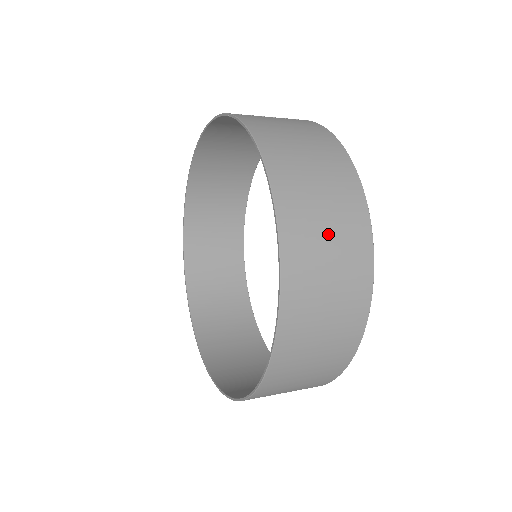
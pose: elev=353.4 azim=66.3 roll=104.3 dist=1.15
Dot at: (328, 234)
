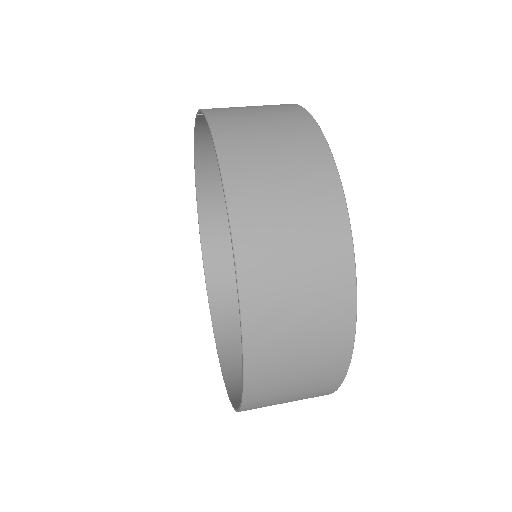
Dot at: (285, 188)
